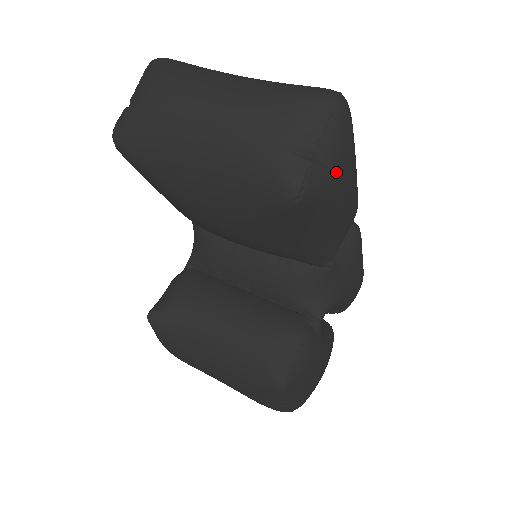
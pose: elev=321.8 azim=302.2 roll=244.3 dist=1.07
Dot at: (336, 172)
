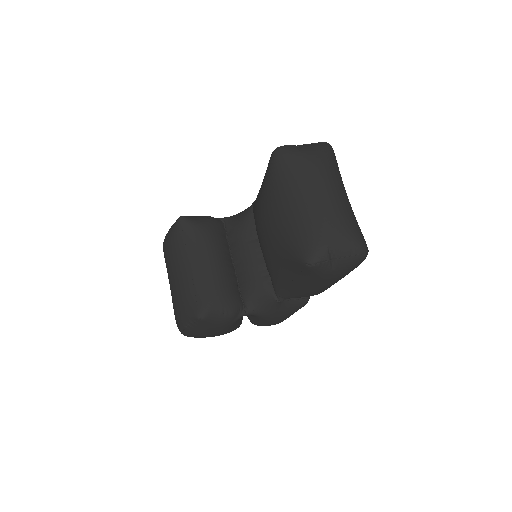
Dot at: (332, 273)
